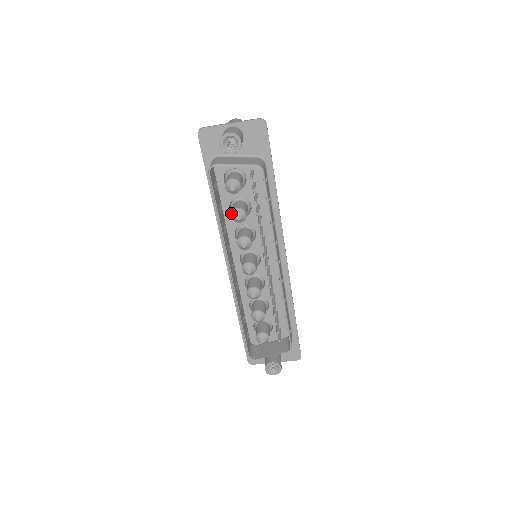
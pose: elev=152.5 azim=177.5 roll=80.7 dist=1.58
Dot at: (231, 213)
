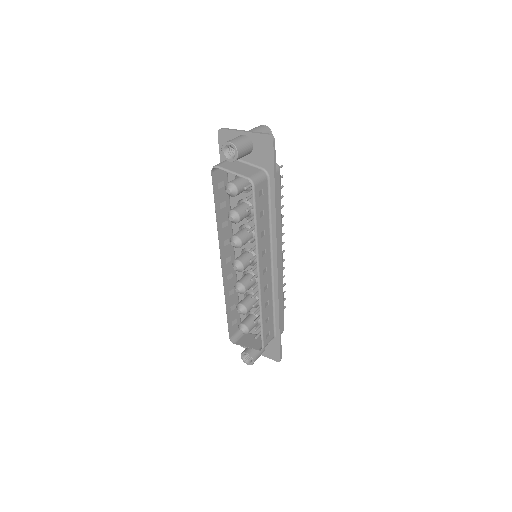
Dot at: (228, 212)
